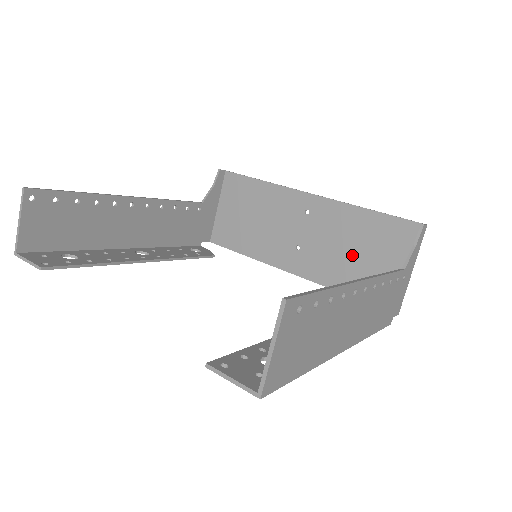
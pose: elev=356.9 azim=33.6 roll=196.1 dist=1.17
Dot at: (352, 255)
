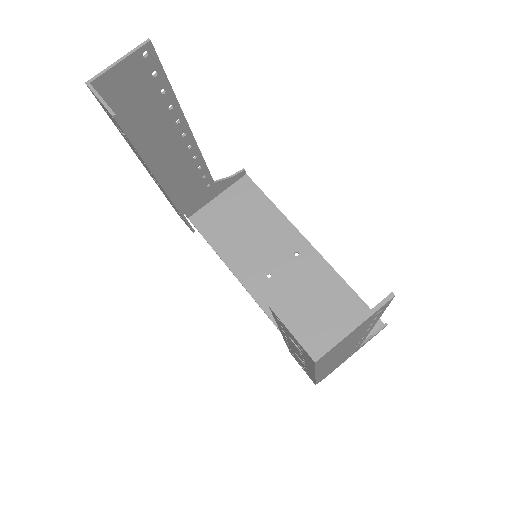
Dot at: (313, 311)
